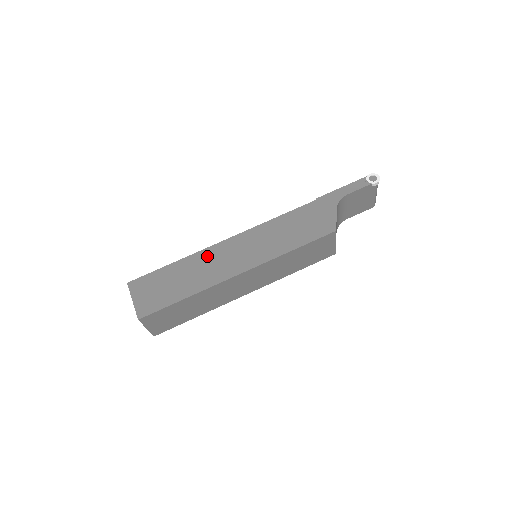
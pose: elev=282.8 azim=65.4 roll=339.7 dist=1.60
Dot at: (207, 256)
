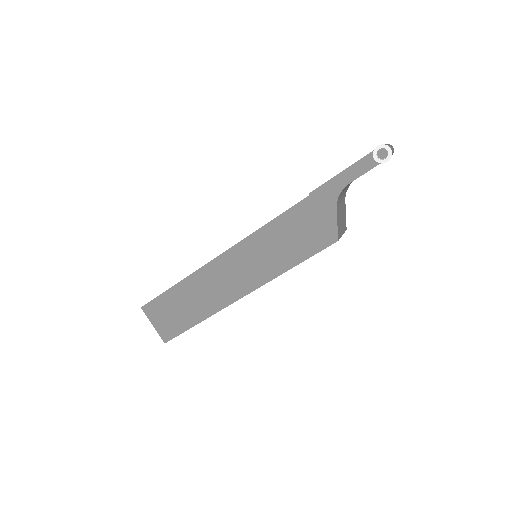
Dot at: (204, 277)
